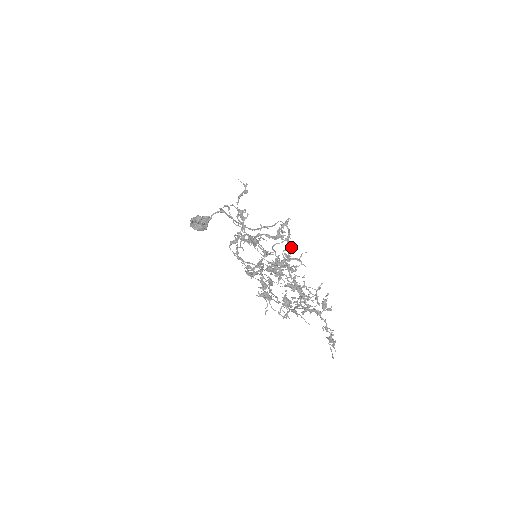
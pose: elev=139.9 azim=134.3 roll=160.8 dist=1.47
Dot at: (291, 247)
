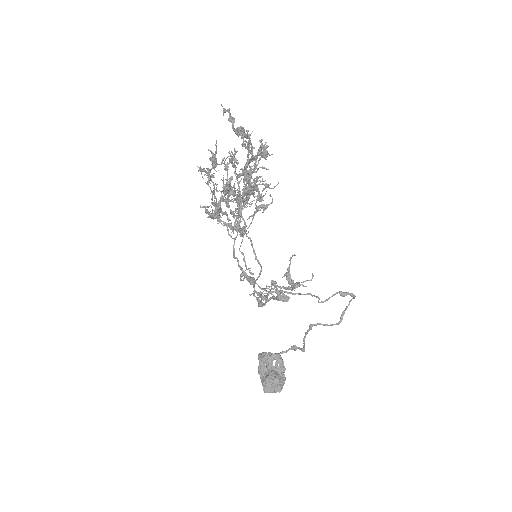
Dot at: (255, 180)
